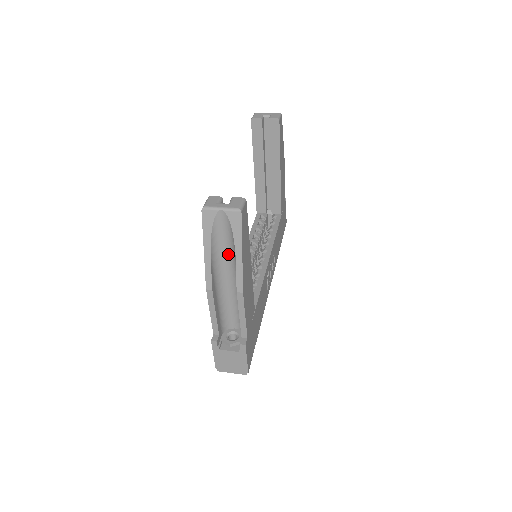
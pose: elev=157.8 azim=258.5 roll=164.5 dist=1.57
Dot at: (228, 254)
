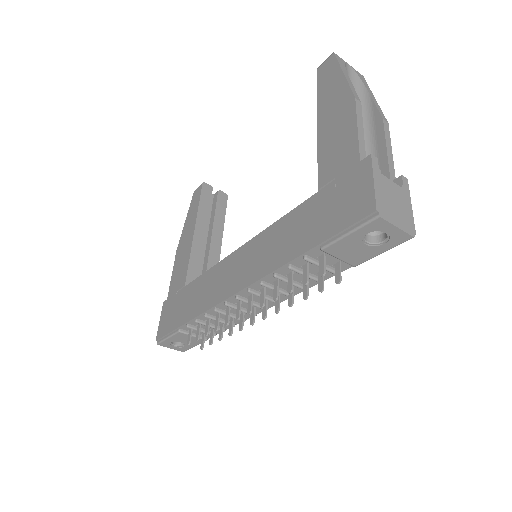
Dot at: occluded
